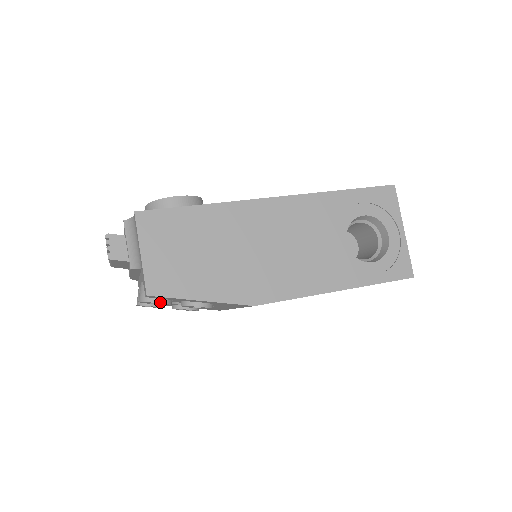
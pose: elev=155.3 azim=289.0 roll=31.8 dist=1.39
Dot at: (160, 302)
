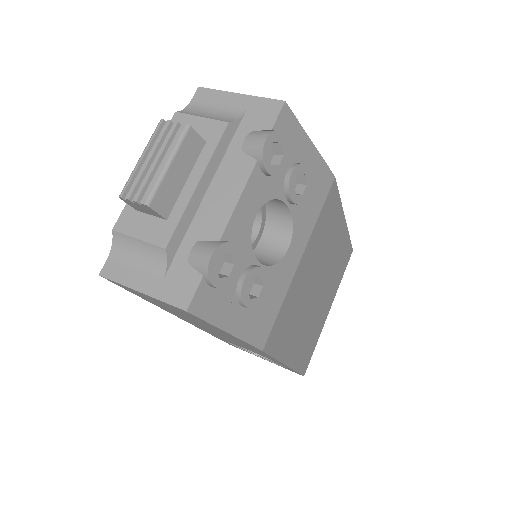
Dot at: (285, 139)
